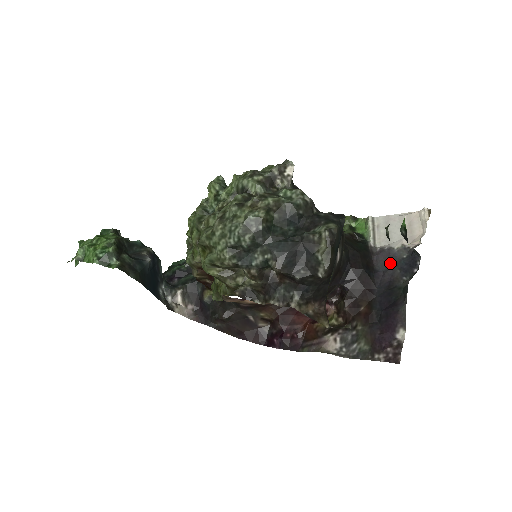
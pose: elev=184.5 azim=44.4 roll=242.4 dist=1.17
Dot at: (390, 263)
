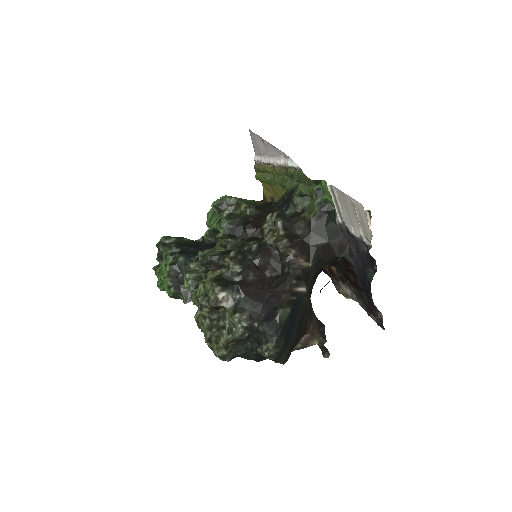
Dot at: (357, 248)
